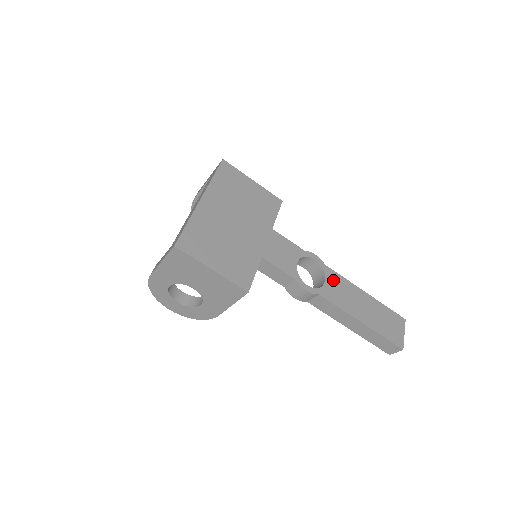
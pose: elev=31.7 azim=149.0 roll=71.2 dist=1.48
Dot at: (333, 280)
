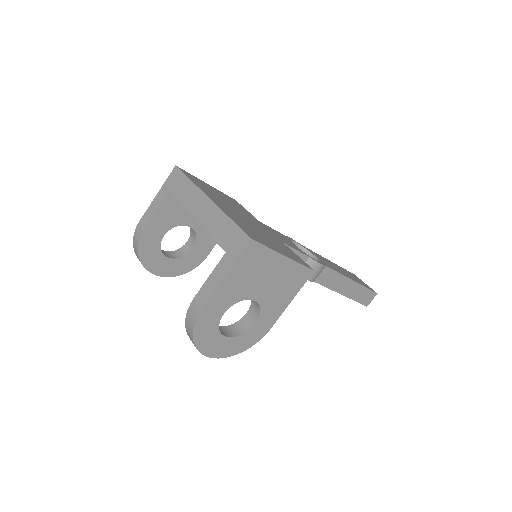
Dot at: occluded
